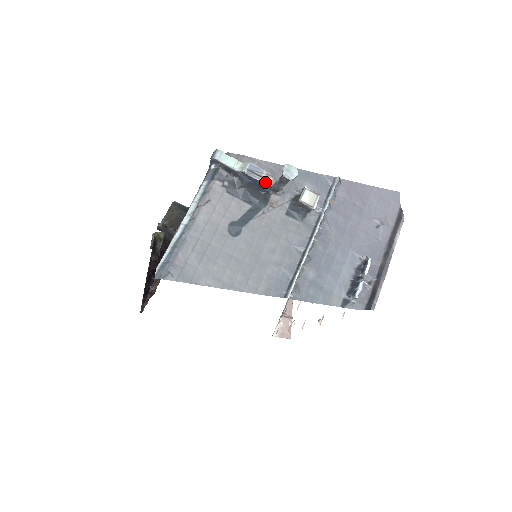
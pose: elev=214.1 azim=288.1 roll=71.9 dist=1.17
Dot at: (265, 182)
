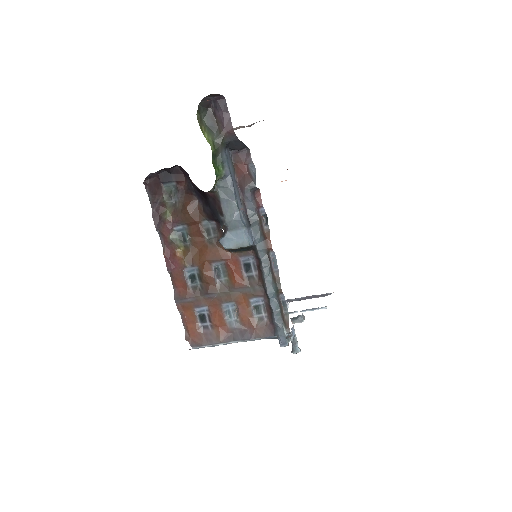
Dot at: occluded
